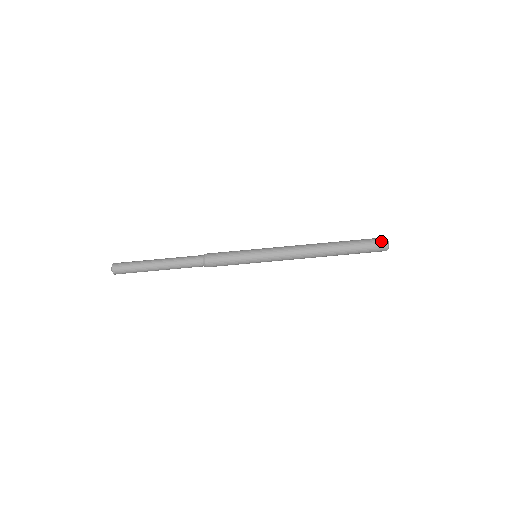
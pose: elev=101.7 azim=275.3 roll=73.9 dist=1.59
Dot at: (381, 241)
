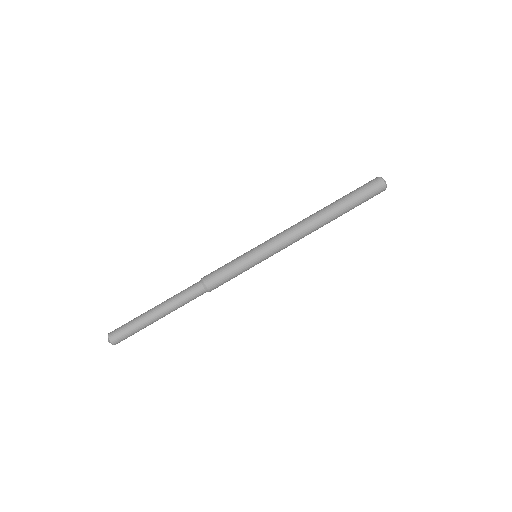
Dot at: (378, 184)
